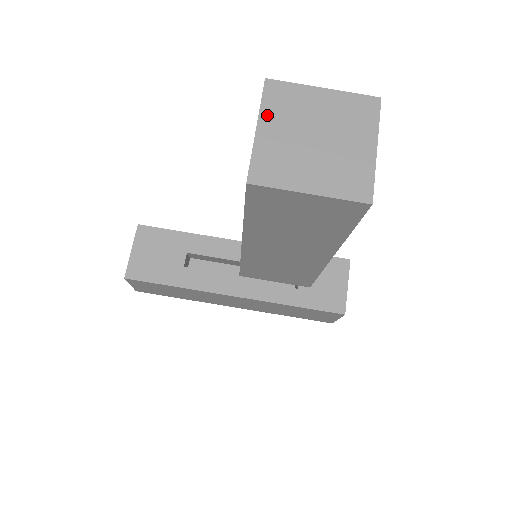
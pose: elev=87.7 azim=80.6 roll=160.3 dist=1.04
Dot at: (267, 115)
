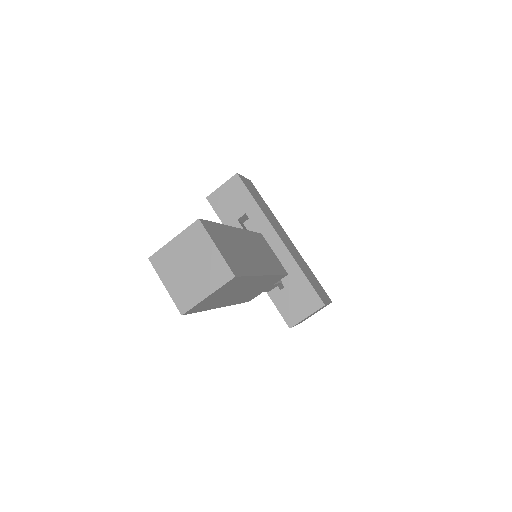
Dot at: (183, 237)
